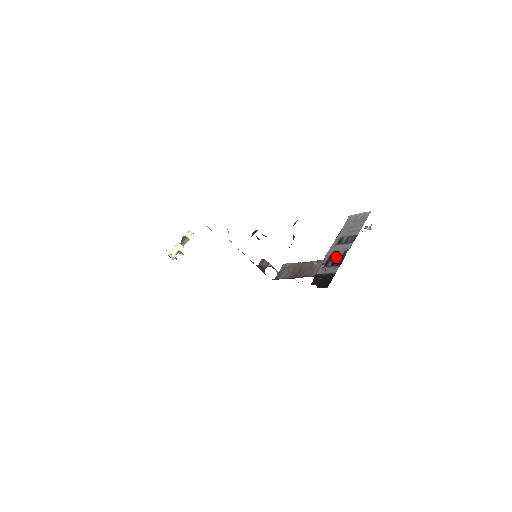
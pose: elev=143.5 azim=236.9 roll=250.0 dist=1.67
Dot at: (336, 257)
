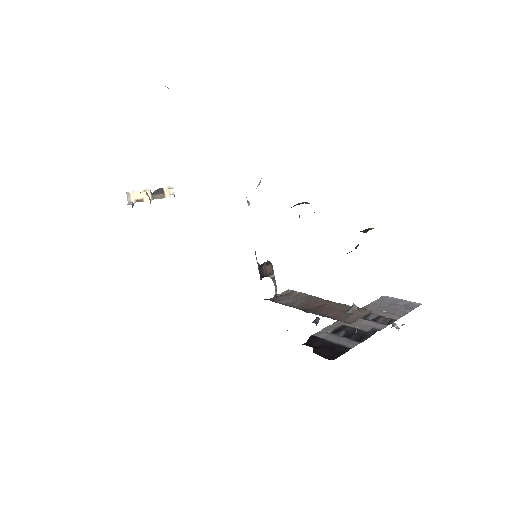
Dot at: (355, 330)
